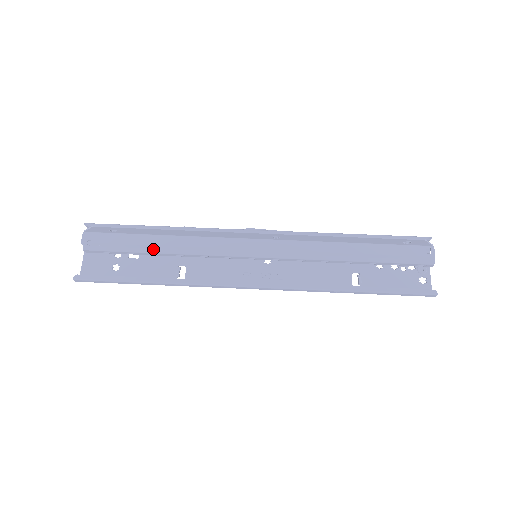
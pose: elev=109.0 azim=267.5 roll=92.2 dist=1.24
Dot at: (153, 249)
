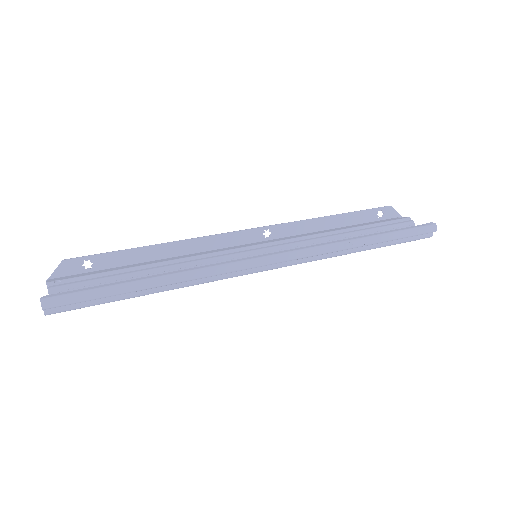
Dot at: (140, 270)
